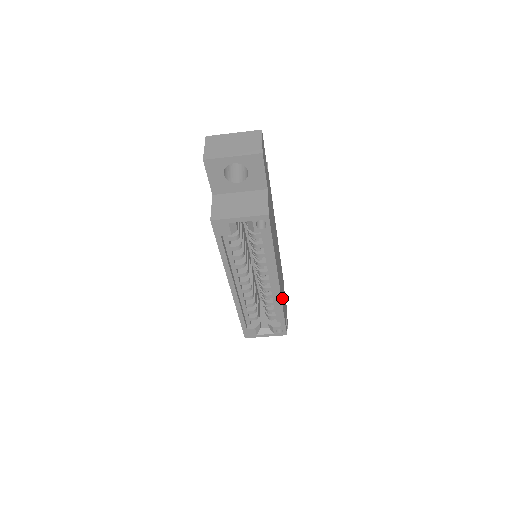
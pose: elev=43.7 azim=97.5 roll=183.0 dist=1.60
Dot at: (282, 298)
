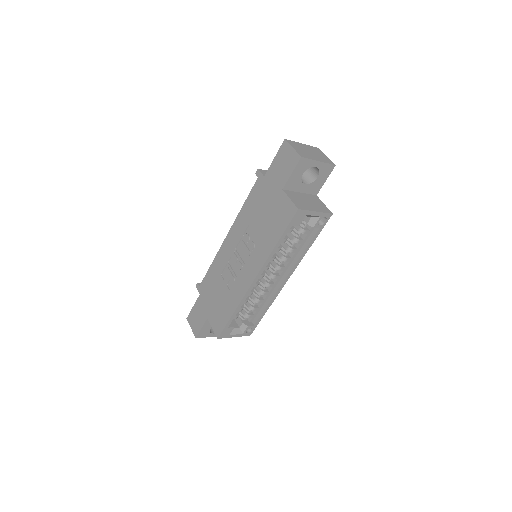
Dot at: occluded
